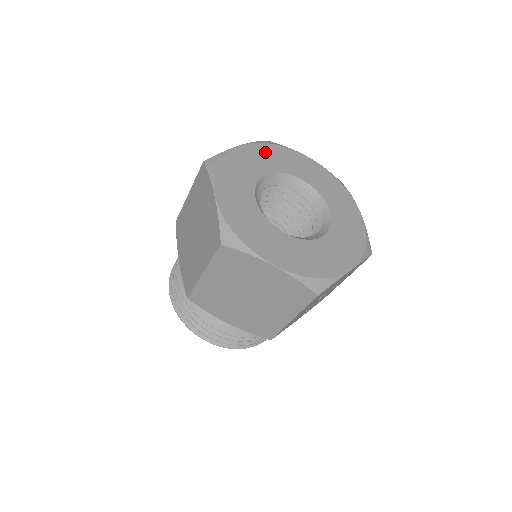
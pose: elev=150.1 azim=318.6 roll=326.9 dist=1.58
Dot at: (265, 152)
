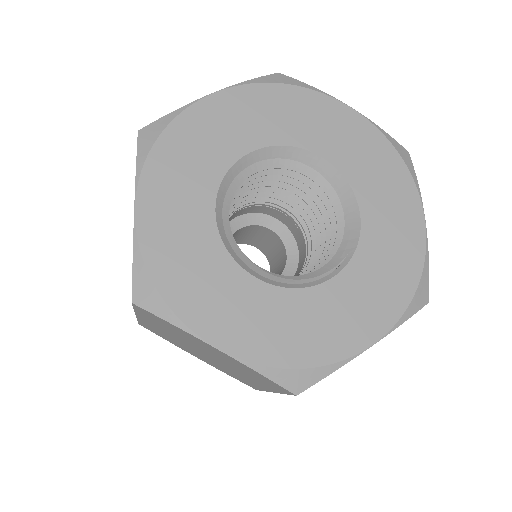
Dot at: (169, 172)
